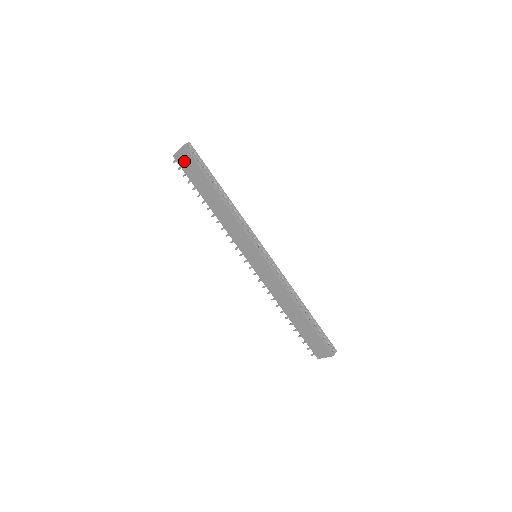
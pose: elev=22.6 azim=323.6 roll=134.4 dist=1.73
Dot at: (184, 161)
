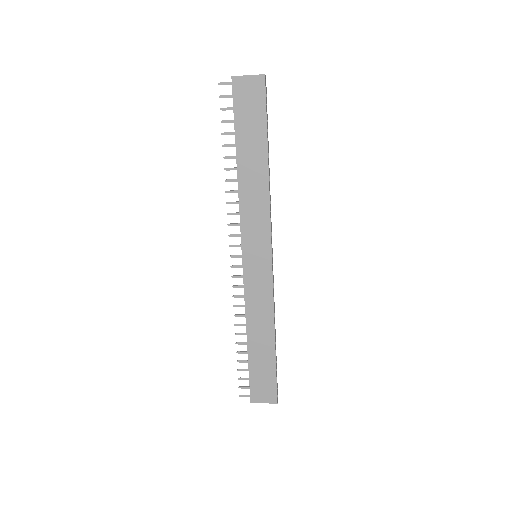
Dot at: (246, 93)
